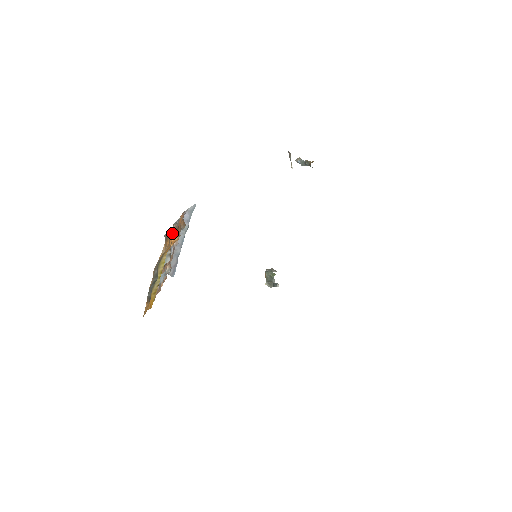
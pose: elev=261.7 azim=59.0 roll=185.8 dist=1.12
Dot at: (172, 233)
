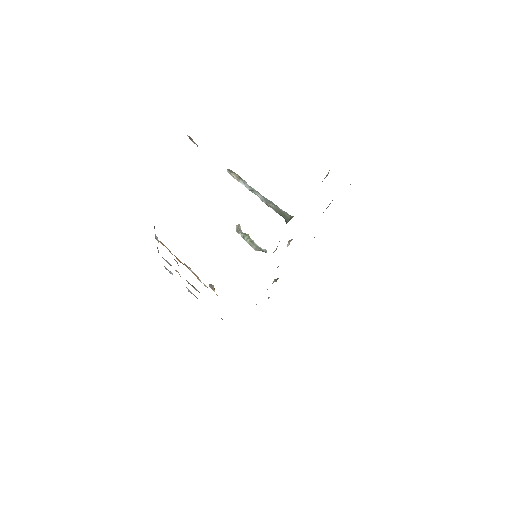
Dot at: (213, 290)
